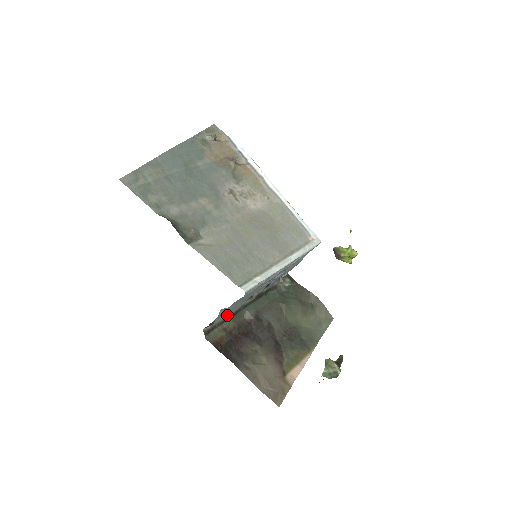
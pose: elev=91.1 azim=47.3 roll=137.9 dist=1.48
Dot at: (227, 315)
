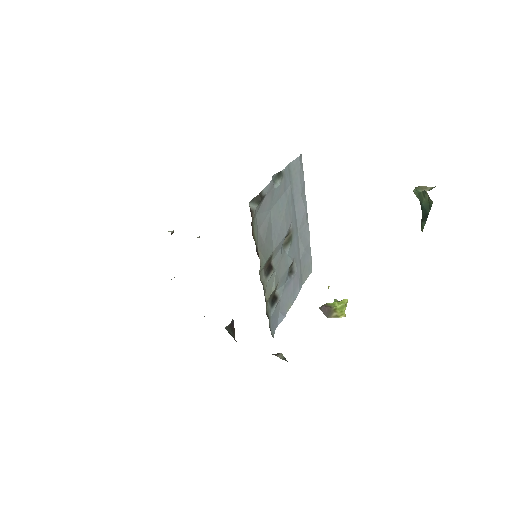
Dot at: (258, 244)
